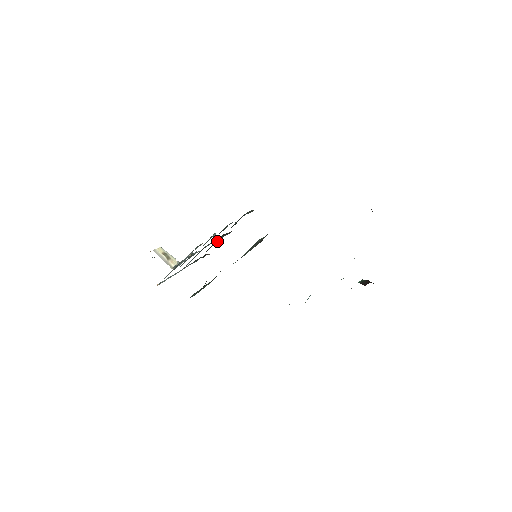
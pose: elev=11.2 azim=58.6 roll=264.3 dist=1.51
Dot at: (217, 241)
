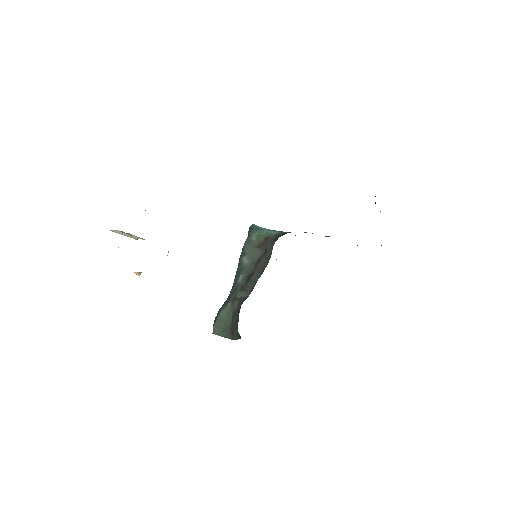
Dot at: occluded
